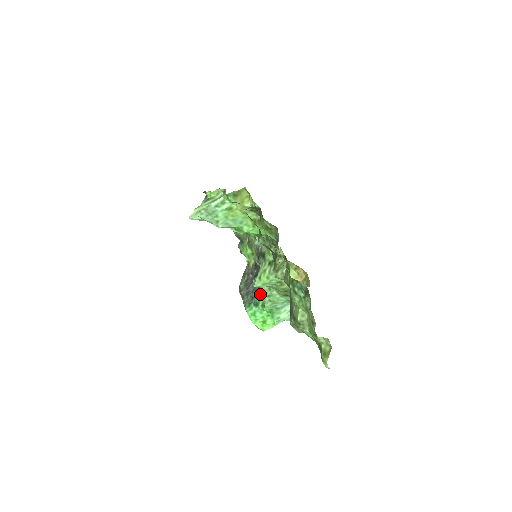
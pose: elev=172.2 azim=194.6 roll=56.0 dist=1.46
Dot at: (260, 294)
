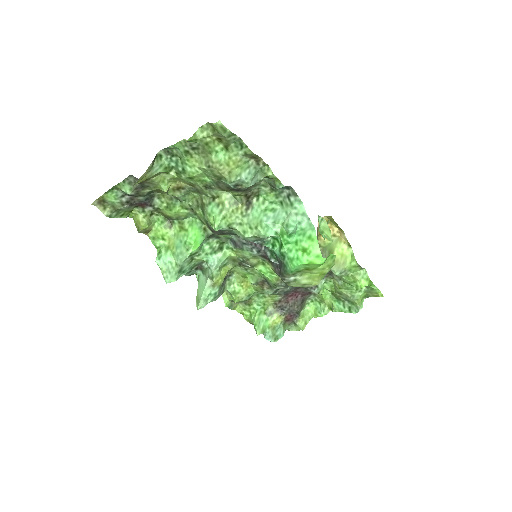
Dot at: (275, 251)
